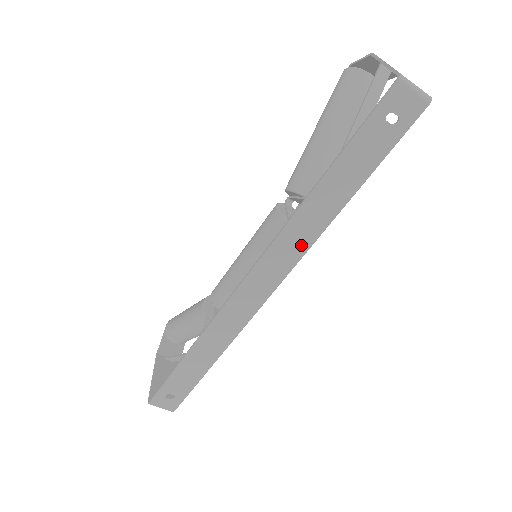
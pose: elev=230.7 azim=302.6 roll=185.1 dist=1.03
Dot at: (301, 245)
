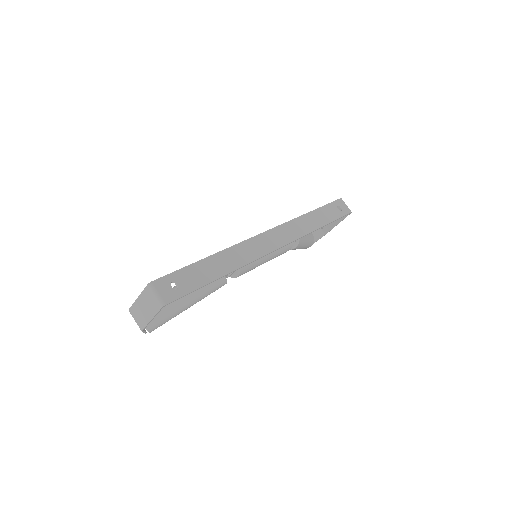
Dot at: (299, 232)
